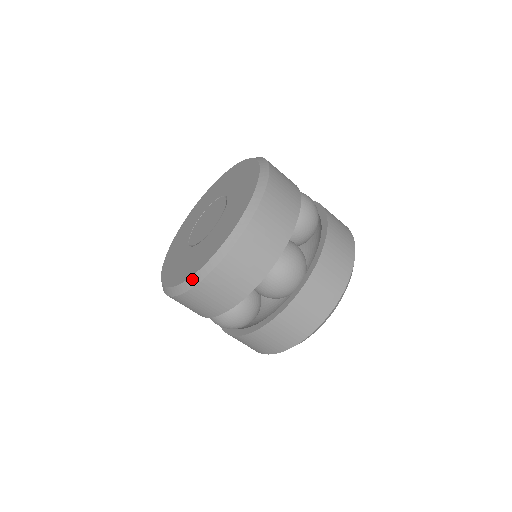
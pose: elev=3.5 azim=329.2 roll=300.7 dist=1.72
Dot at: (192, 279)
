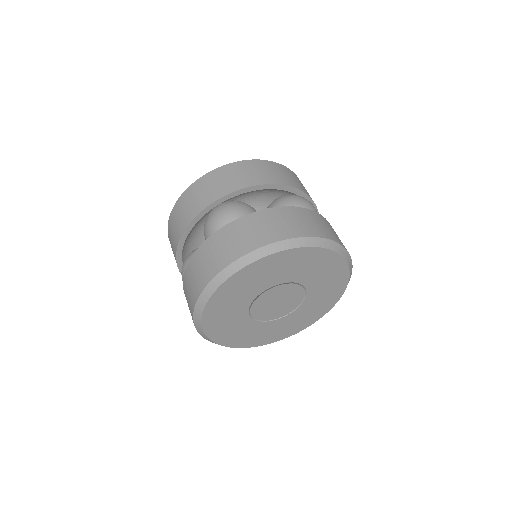
Dot at: occluded
